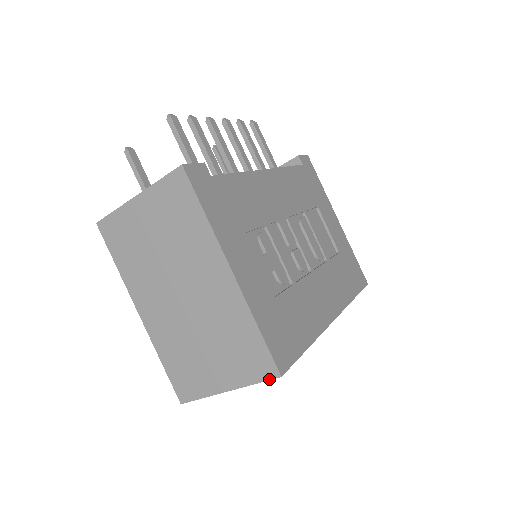
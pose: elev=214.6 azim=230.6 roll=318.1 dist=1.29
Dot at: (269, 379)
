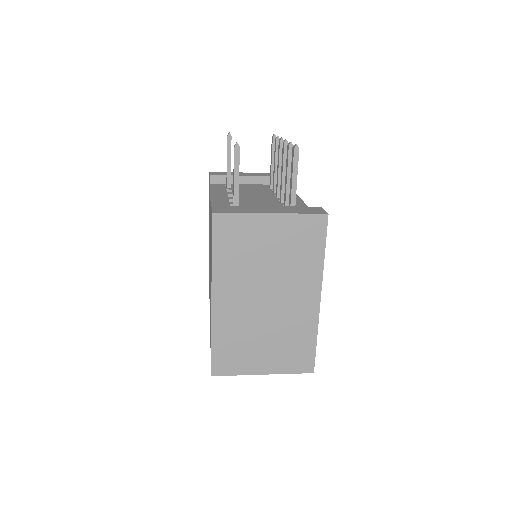
Dot at: occluded
